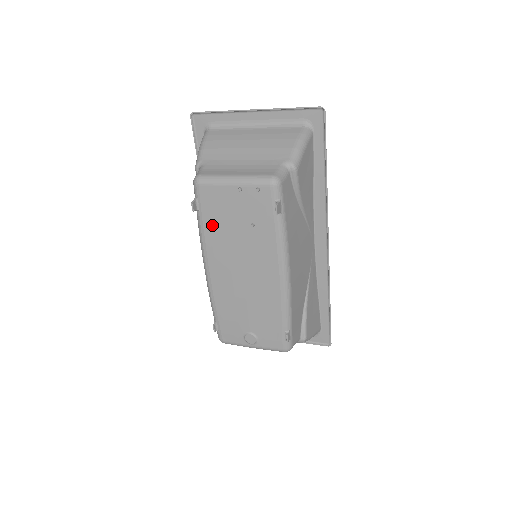
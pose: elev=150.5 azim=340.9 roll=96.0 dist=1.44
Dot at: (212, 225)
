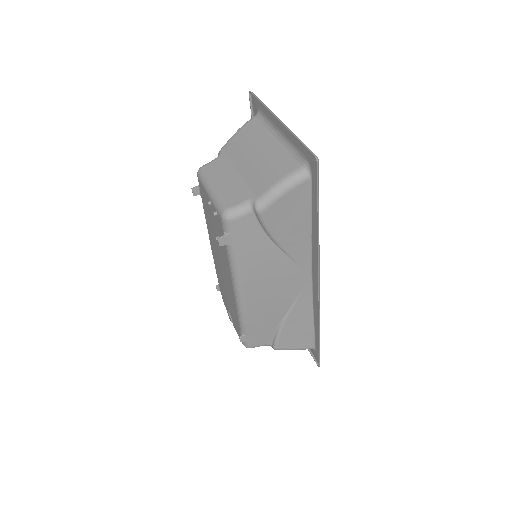
Dot at: (206, 215)
